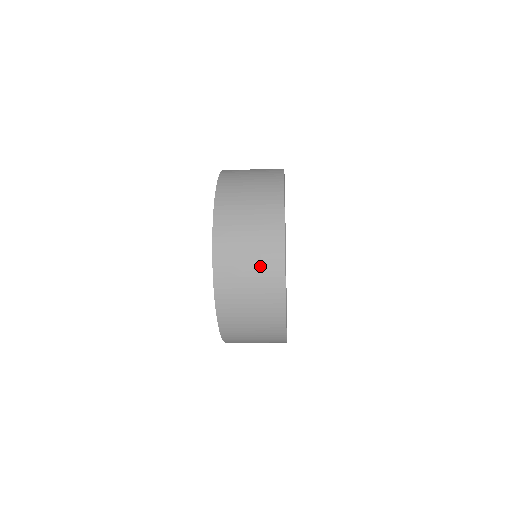
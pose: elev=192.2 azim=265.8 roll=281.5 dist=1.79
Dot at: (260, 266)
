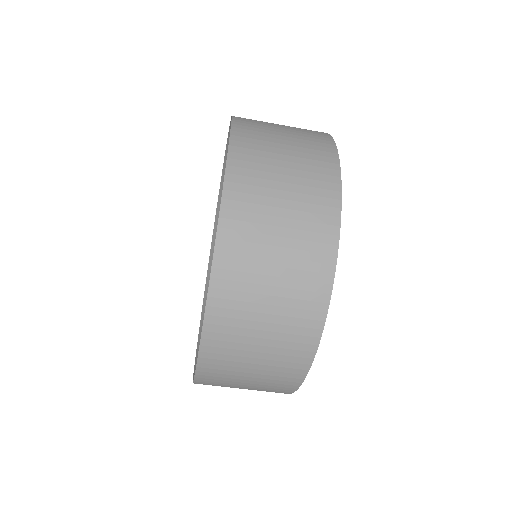
Dot at: occluded
